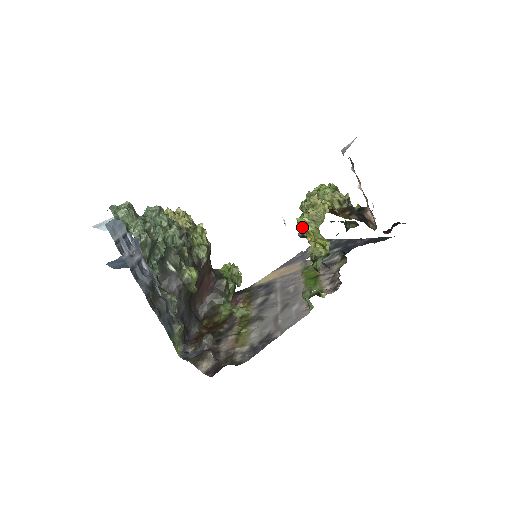
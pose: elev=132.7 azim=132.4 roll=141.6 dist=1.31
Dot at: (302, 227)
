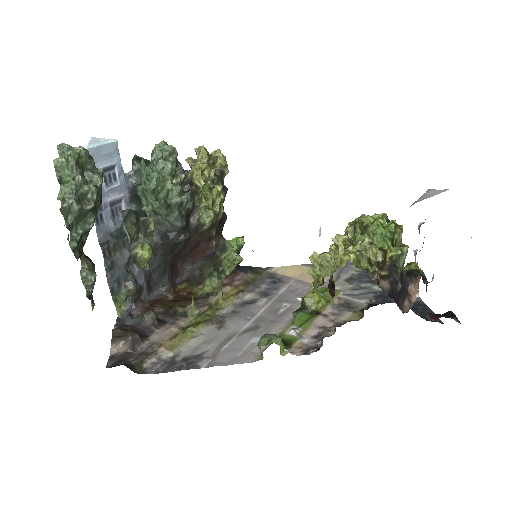
Dot at: occluded
